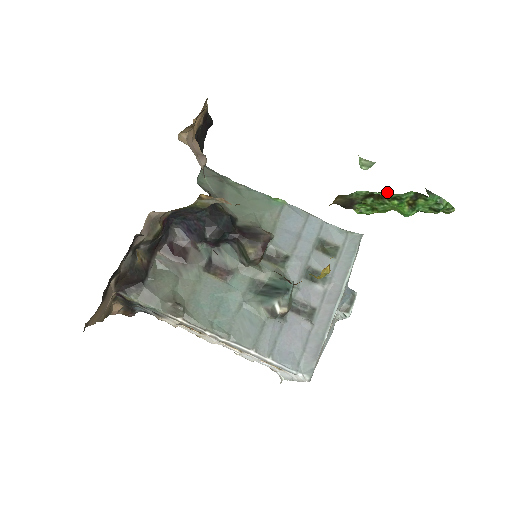
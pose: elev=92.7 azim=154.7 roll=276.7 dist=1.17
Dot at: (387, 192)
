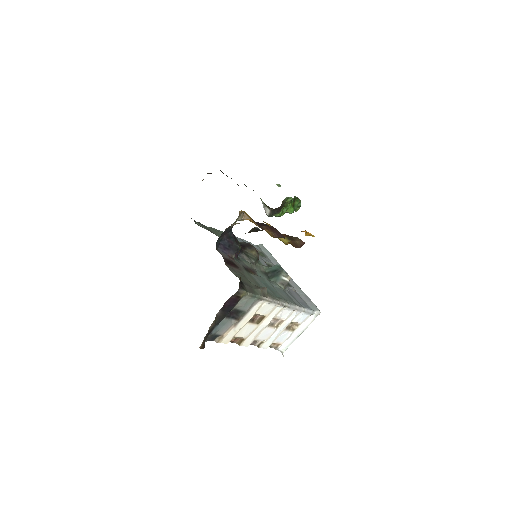
Dot at: occluded
